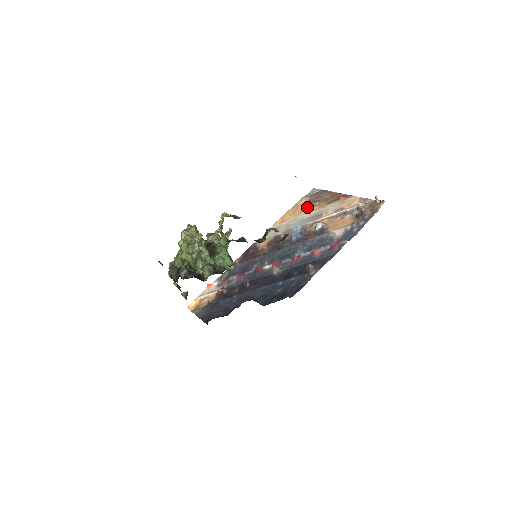
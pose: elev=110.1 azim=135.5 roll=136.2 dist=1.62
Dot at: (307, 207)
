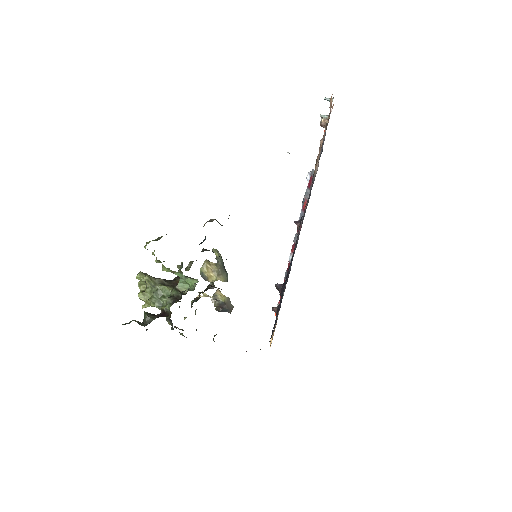
Dot at: occluded
